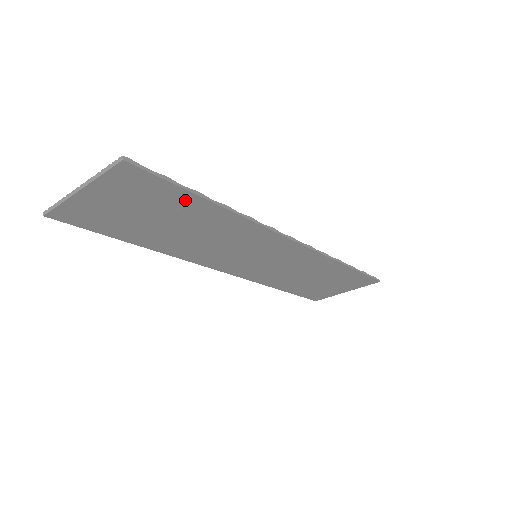
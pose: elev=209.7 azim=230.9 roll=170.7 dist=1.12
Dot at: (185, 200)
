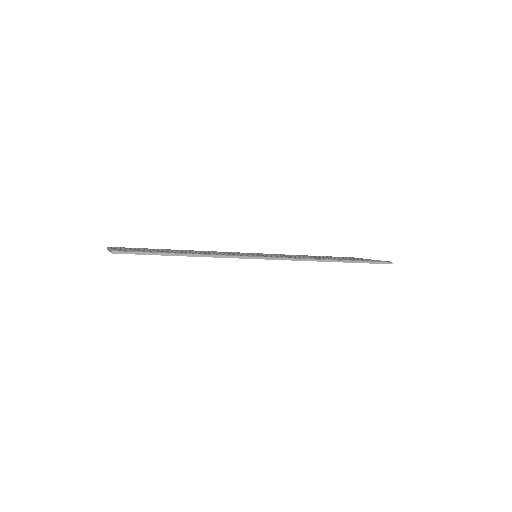
Dot at: occluded
